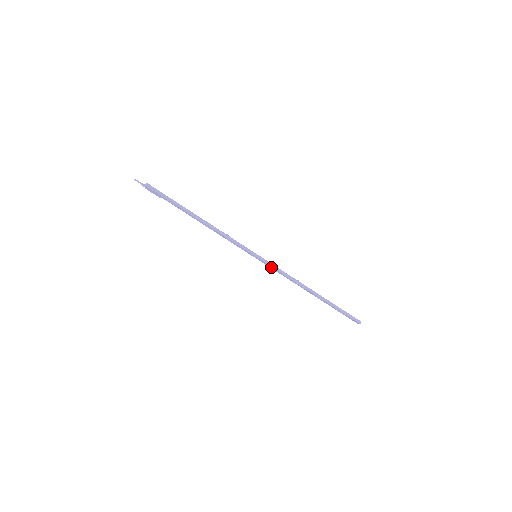
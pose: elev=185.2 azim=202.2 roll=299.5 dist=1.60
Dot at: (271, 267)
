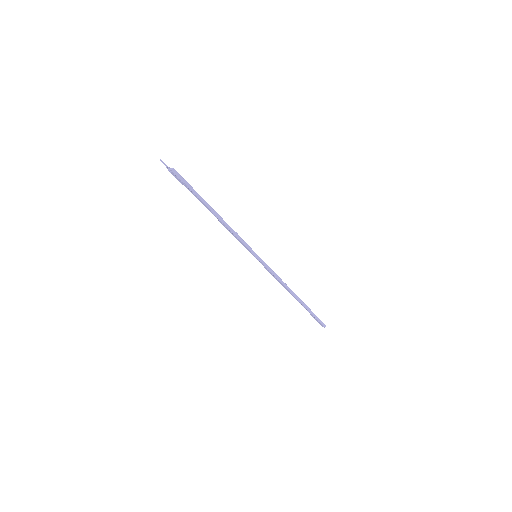
Dot at: (266, 268)
